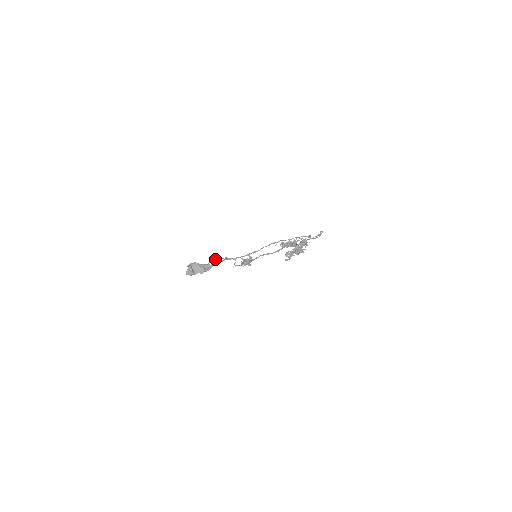
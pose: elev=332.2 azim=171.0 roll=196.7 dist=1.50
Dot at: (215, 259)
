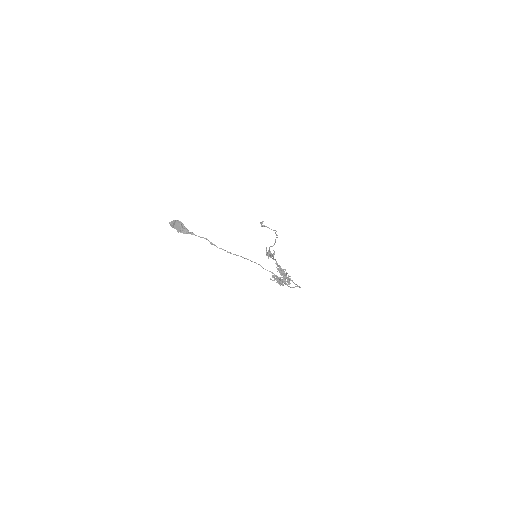
Dot at: (276, 231)
